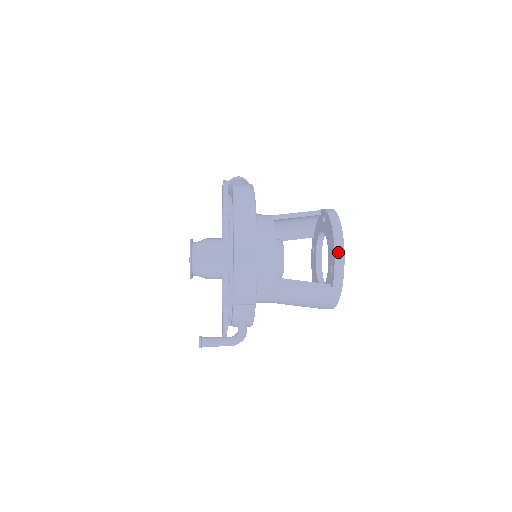
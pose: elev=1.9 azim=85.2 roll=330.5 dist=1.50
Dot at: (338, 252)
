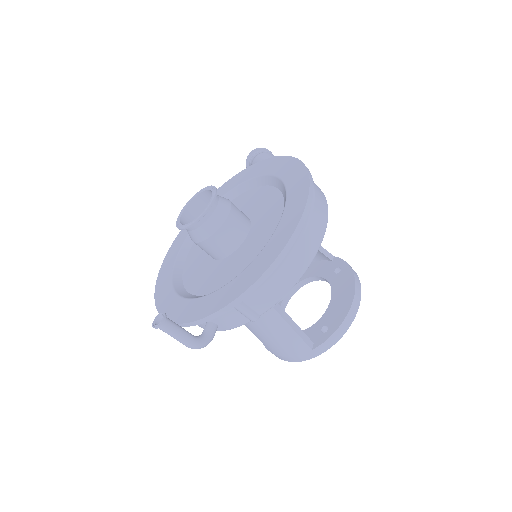
Dot at: (348, 320)
